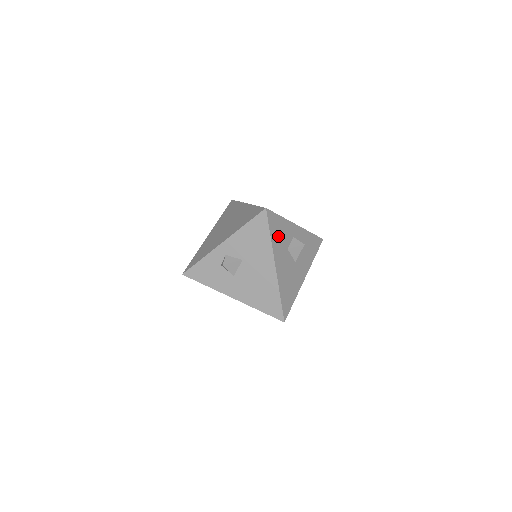
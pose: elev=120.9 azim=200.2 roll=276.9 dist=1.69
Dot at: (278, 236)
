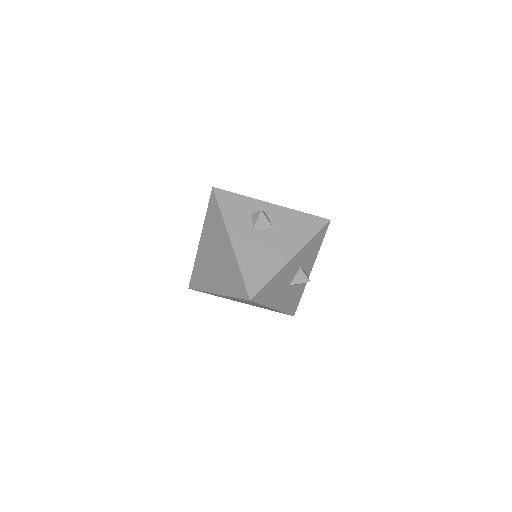
Dot at: (311, 248)
